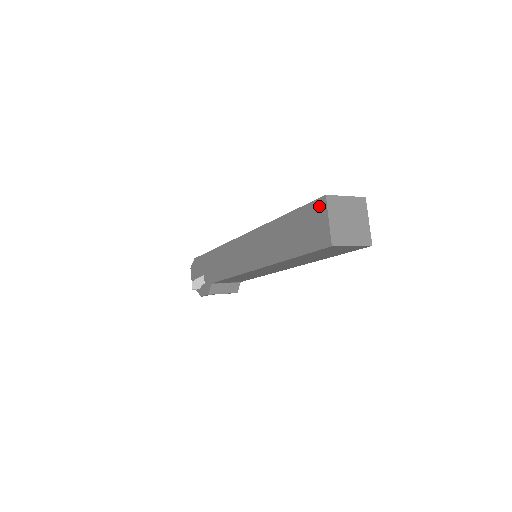
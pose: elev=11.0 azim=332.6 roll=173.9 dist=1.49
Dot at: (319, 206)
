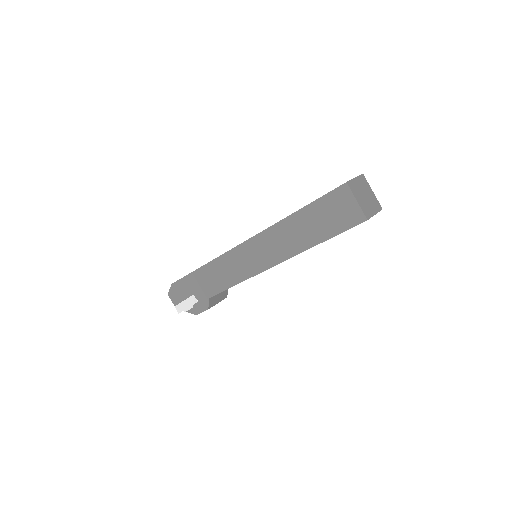
Dot at: (341, 193)
